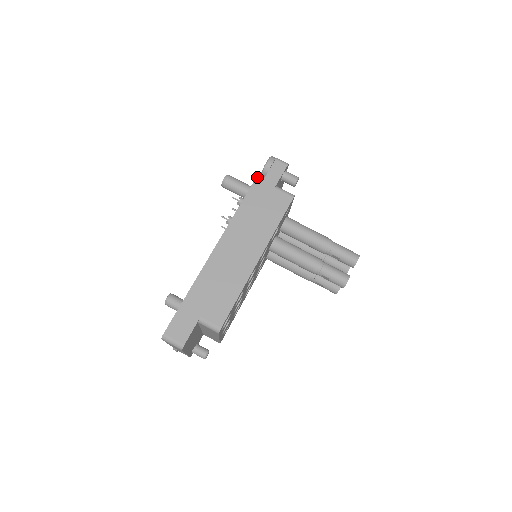
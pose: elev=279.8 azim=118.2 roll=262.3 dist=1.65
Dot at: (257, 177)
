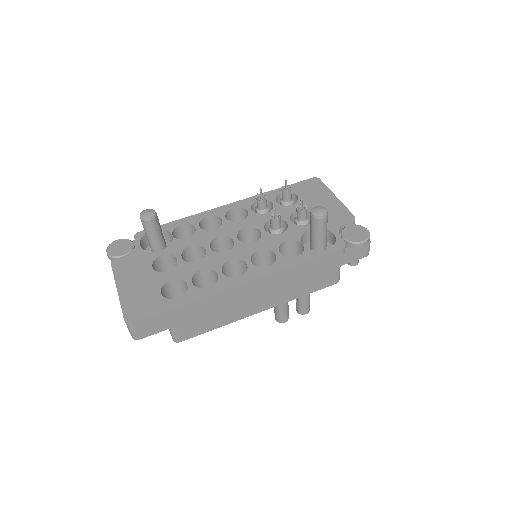
Dot at: (341, 249)
